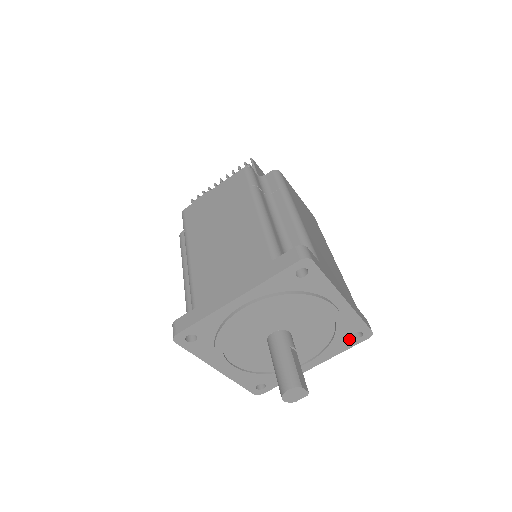
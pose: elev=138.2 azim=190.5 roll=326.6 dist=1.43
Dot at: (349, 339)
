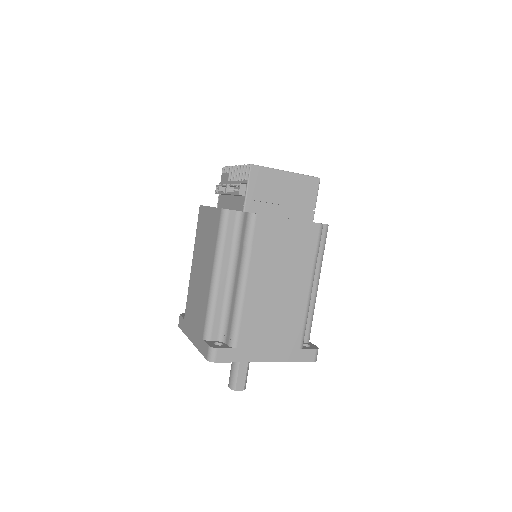
Dot at: occluded
